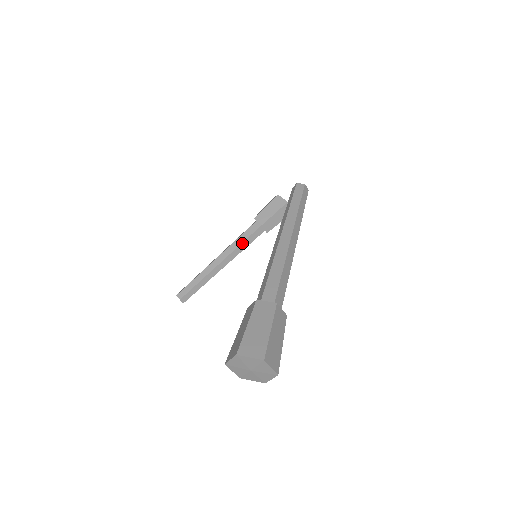
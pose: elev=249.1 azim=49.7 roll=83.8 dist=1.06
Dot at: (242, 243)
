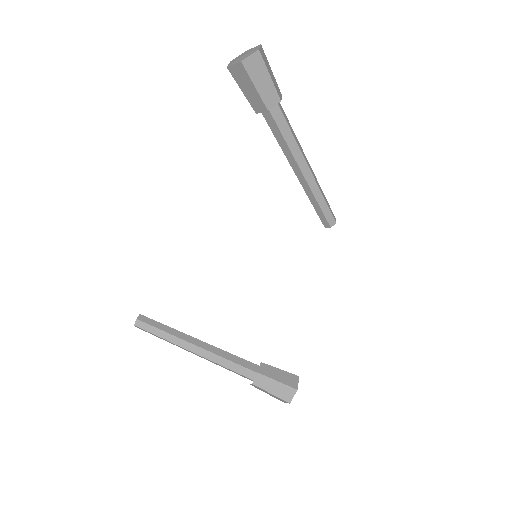
Dot at: (230, 354)
